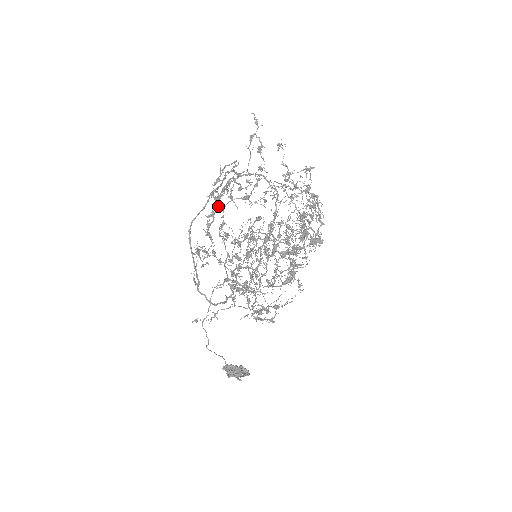
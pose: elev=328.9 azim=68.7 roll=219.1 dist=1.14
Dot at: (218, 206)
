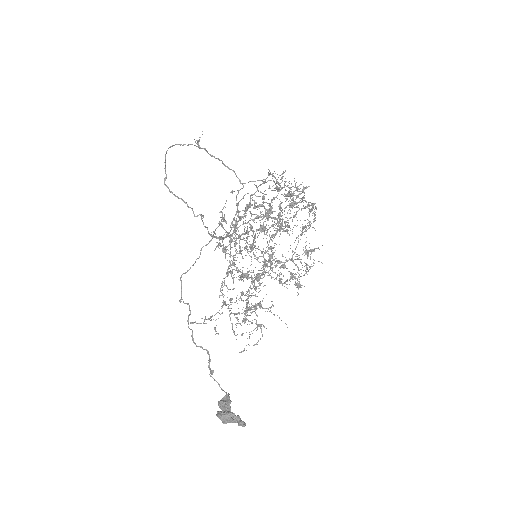
Dot at: (234, 230)
